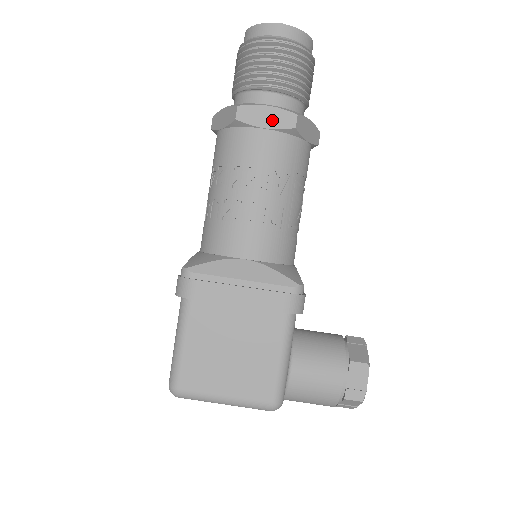
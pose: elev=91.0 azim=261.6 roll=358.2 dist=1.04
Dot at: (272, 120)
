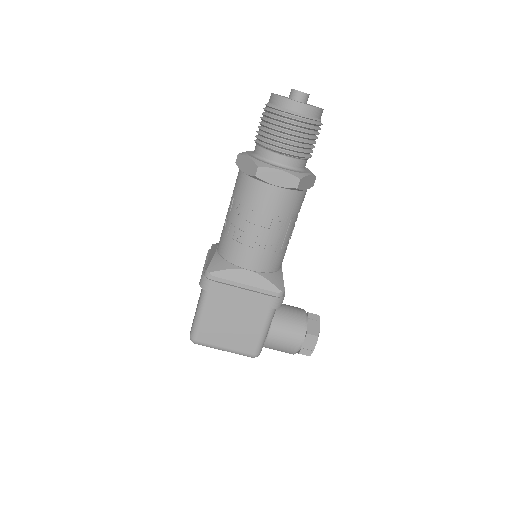
Dot at: (281, 180)
